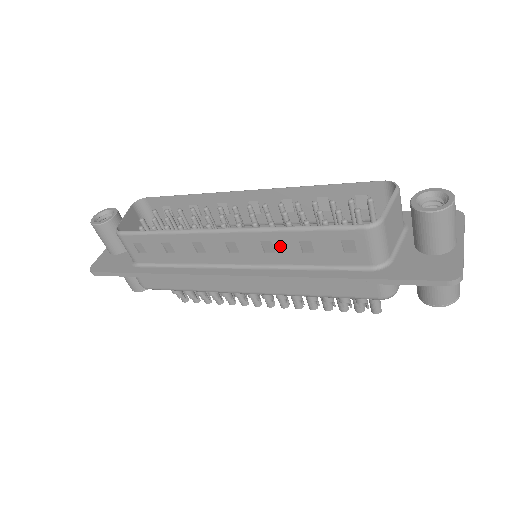
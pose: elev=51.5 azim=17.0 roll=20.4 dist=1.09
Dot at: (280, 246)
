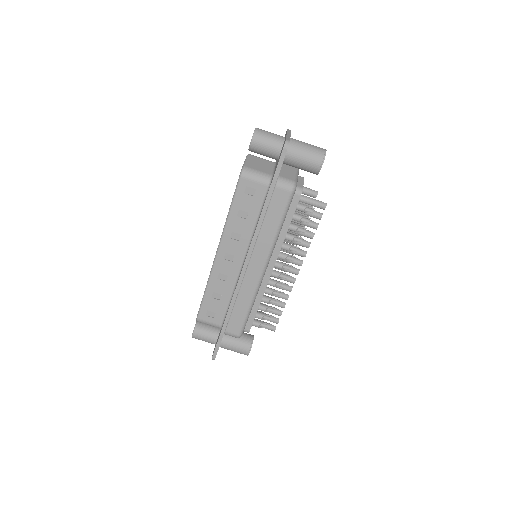
Dot at: (237, 229)
